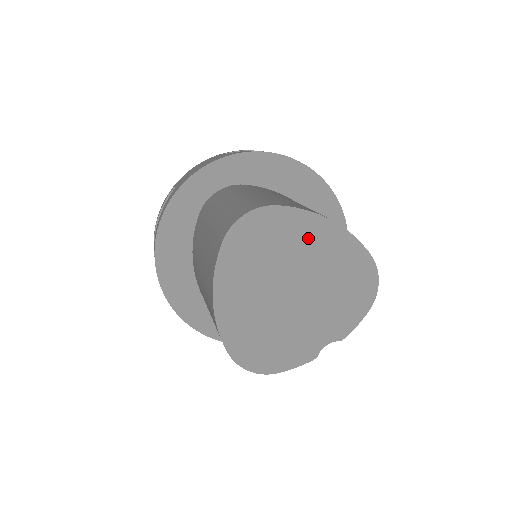
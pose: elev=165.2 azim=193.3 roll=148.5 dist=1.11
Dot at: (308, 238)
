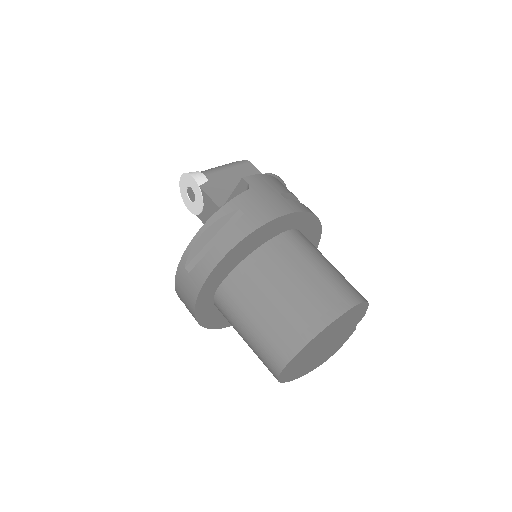
Dot at: (315, 343)
